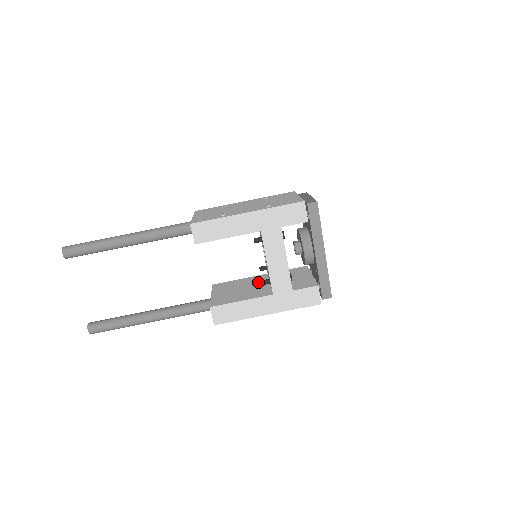
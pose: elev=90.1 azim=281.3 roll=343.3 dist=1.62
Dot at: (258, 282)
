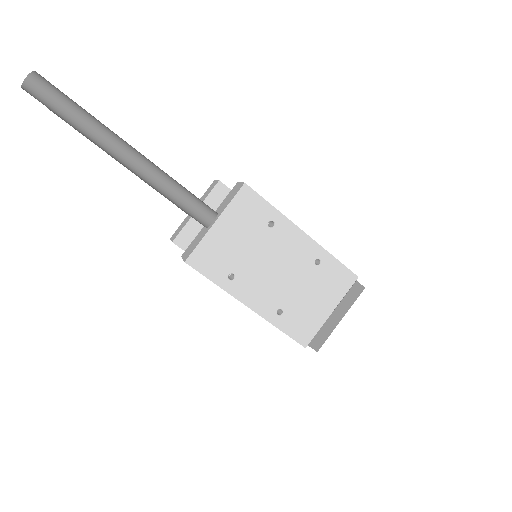
Dot at: occluded
